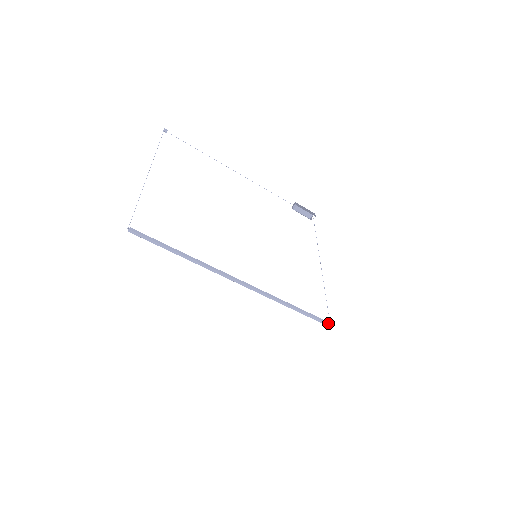
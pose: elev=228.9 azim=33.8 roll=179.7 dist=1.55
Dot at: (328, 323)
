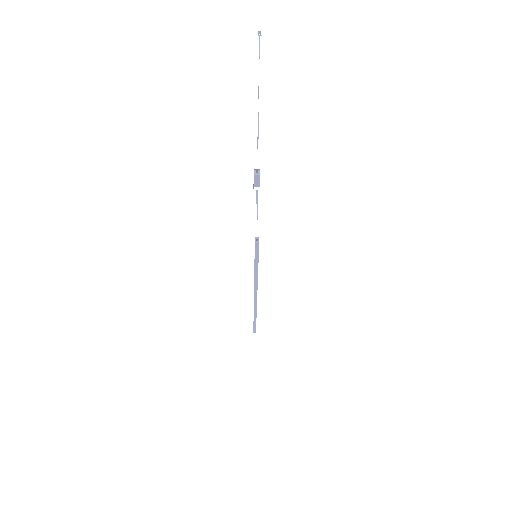
Dot at: occluded
